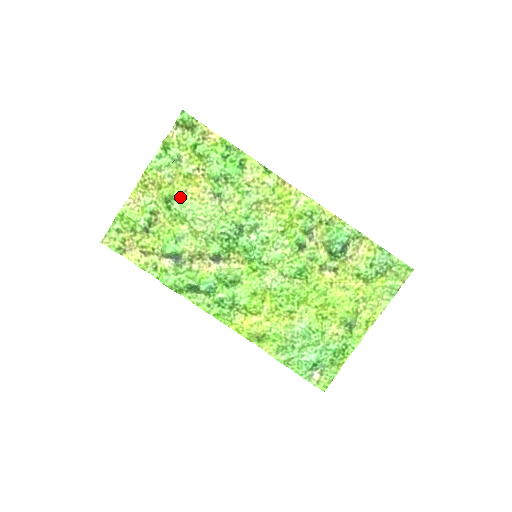
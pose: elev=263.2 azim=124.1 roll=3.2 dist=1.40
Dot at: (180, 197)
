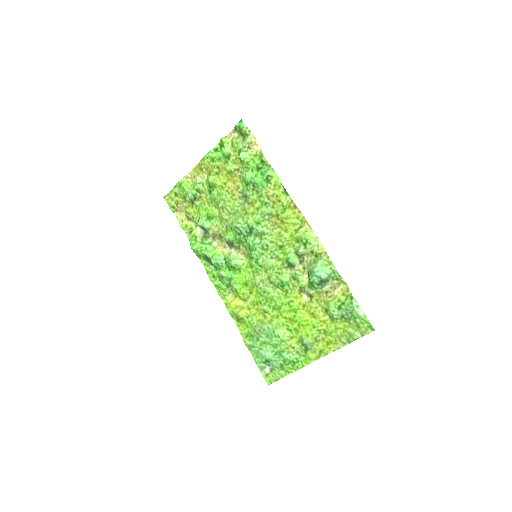
Dot at: (220, 187)
